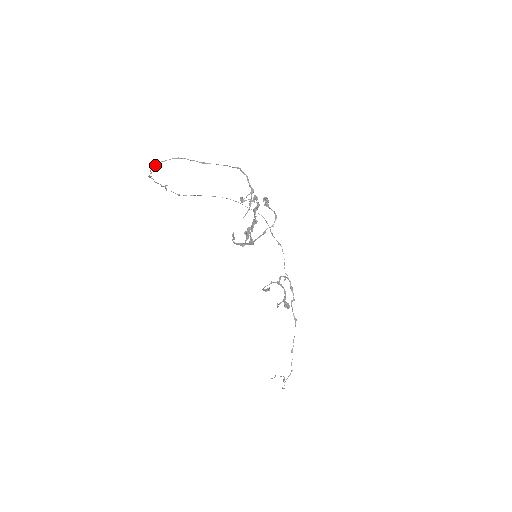
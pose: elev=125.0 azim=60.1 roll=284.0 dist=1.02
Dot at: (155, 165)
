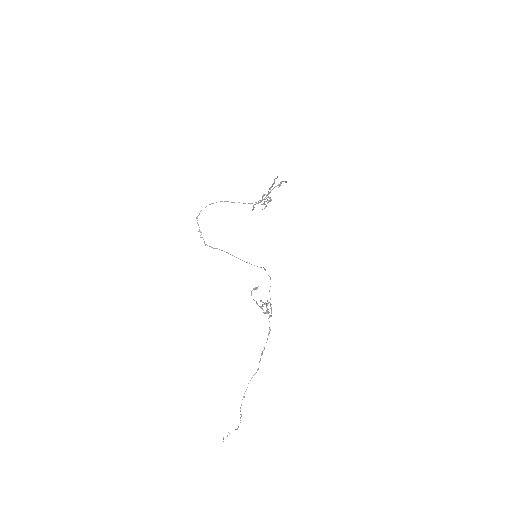
Dot at: occluded
